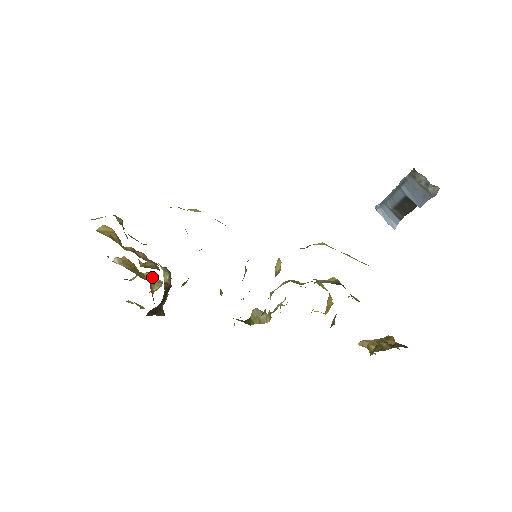
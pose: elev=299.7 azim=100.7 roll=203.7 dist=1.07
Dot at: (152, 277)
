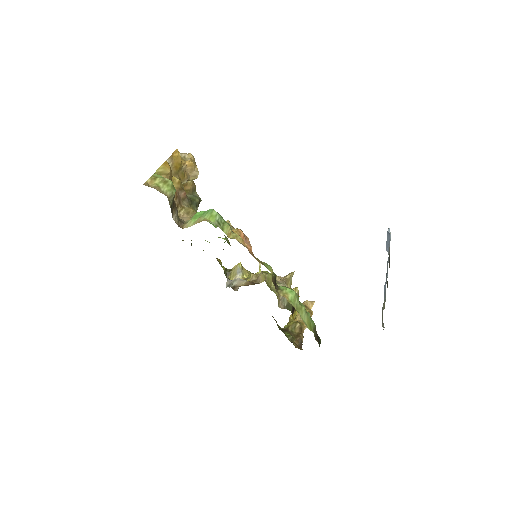
Dot at: (192, 168)
